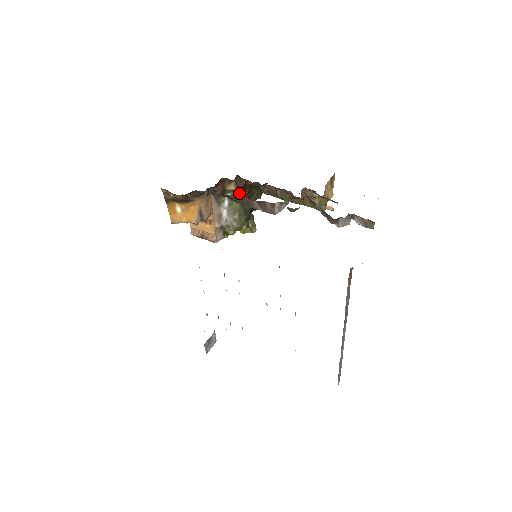
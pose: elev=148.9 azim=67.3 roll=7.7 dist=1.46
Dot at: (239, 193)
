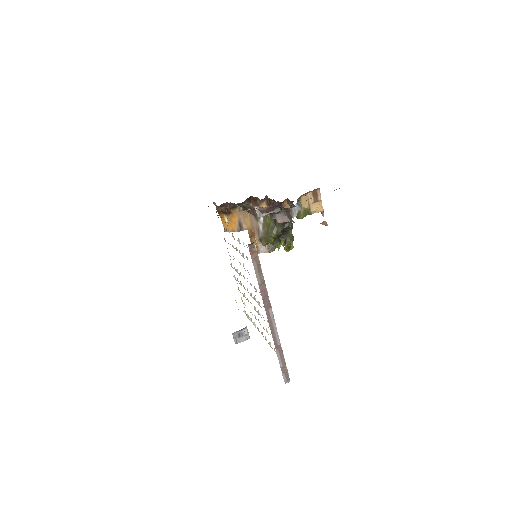
Dot at: occluded
